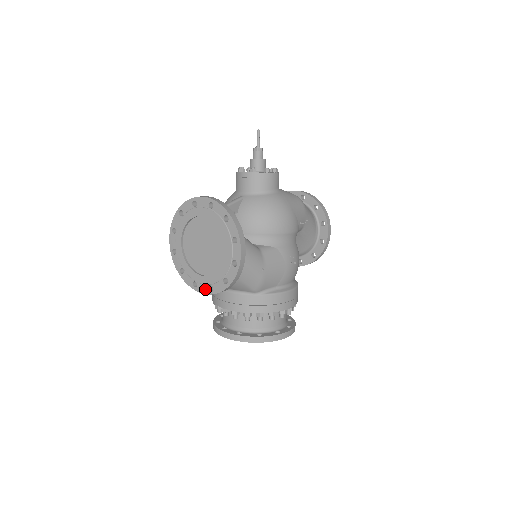
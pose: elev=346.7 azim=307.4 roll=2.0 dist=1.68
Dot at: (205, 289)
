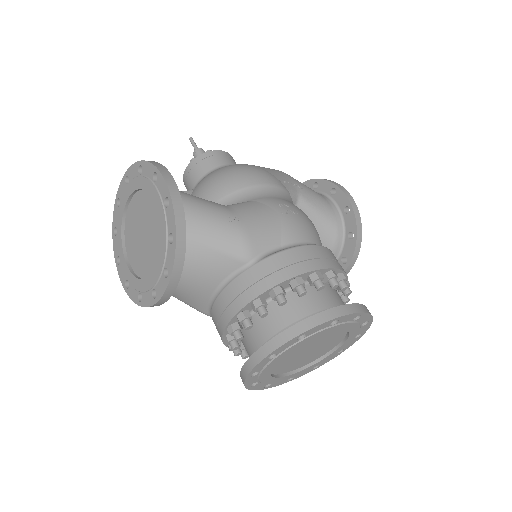
Dot at: (162, 283)
